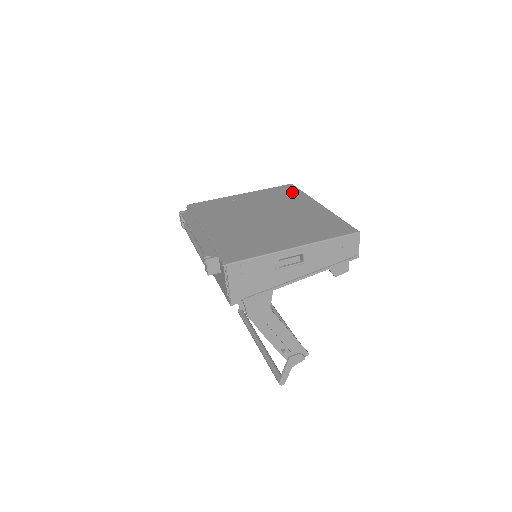
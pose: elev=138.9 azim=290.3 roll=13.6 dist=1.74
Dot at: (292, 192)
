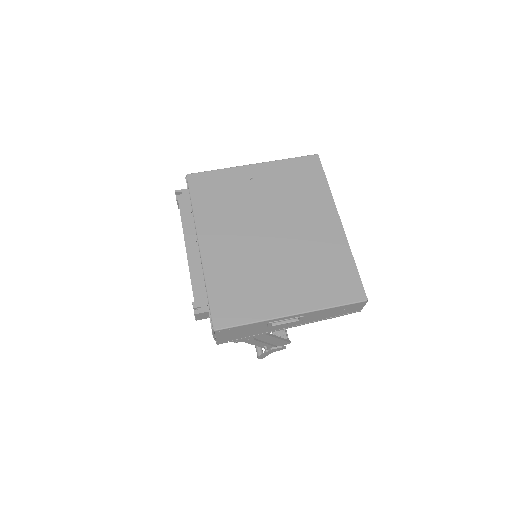
Dot at: (314, 179)
